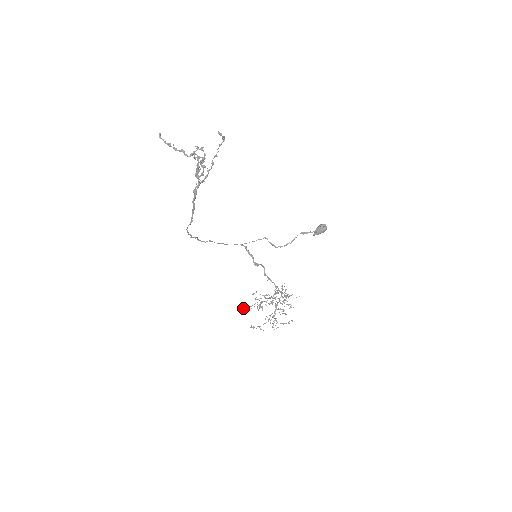
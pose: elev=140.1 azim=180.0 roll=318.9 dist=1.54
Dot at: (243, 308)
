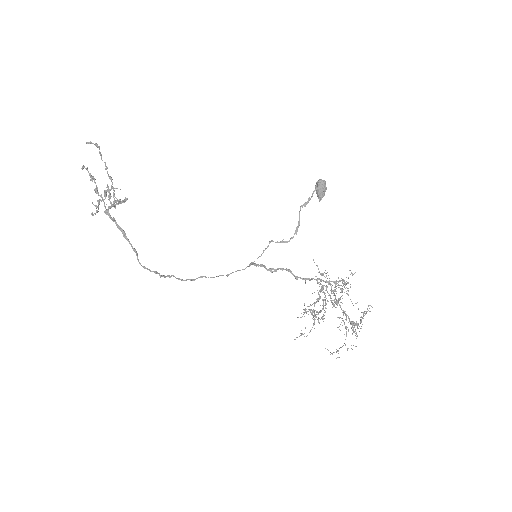
Dot at: occluded
